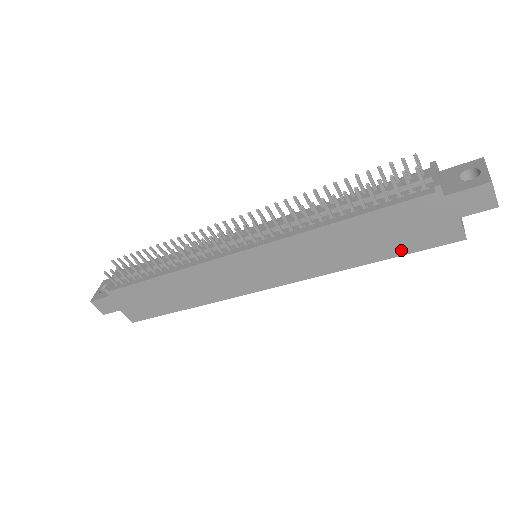
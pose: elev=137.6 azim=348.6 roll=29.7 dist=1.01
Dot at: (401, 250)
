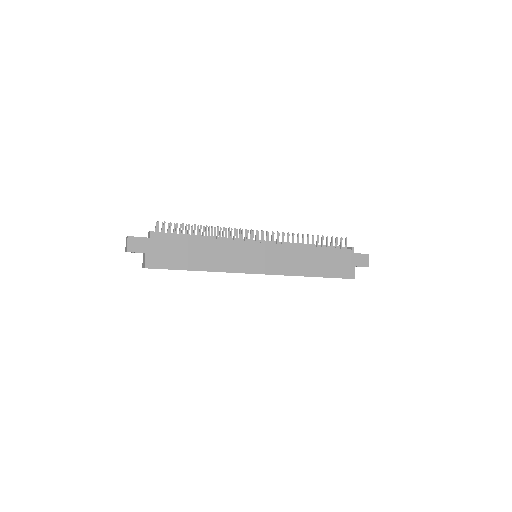
Dot at: (330, 274)
